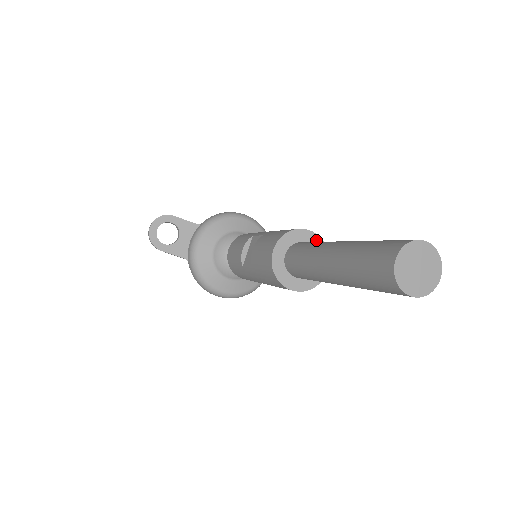
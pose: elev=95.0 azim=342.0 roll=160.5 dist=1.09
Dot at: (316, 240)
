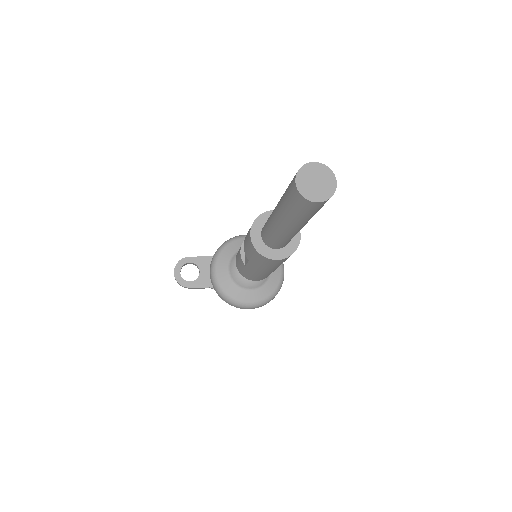
Dot at: occluded
